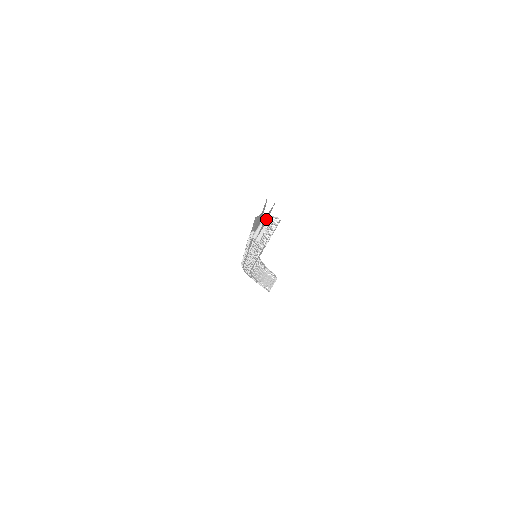
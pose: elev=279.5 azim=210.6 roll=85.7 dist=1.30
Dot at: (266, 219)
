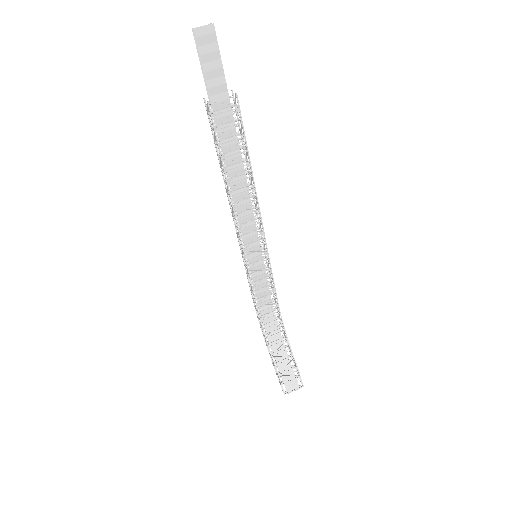
Dot at: (214, 65)
